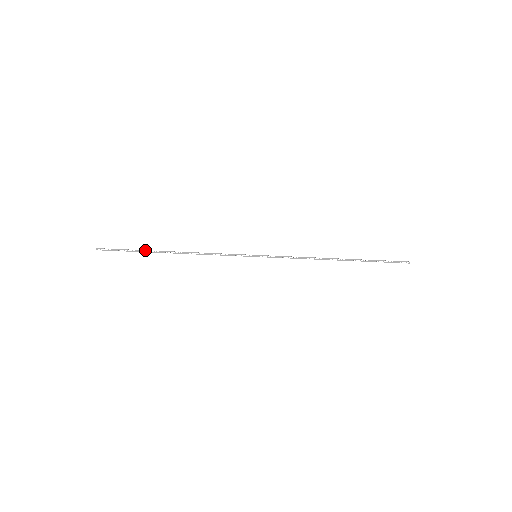
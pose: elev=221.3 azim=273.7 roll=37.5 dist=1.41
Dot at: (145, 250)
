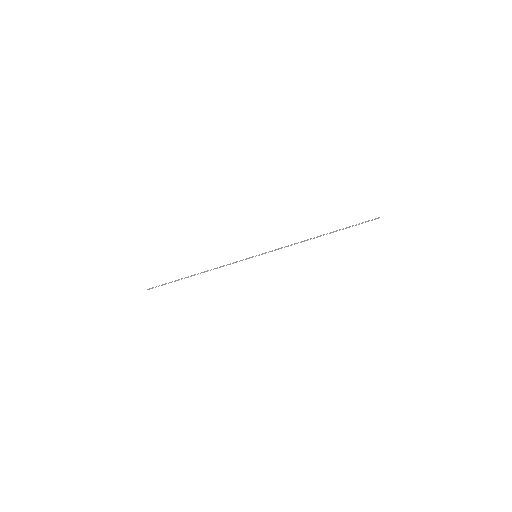
Dot at: (179, 279)
